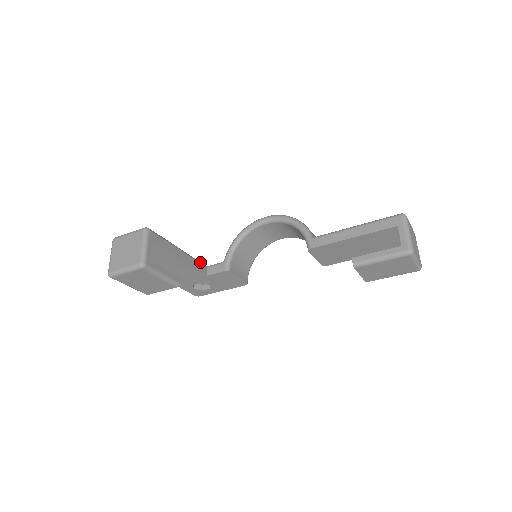
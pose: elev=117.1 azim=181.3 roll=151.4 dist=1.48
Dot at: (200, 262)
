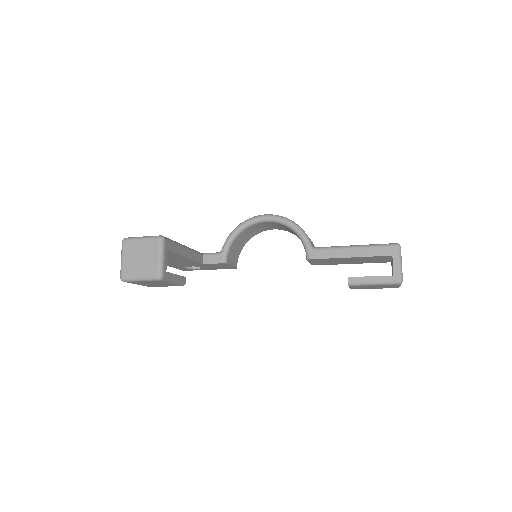
Dot at: (198, 252)
